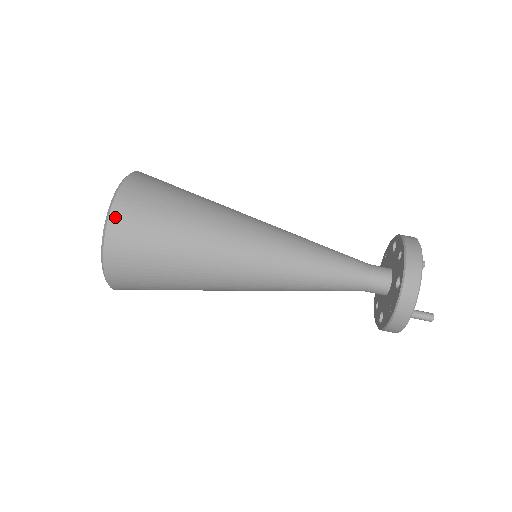
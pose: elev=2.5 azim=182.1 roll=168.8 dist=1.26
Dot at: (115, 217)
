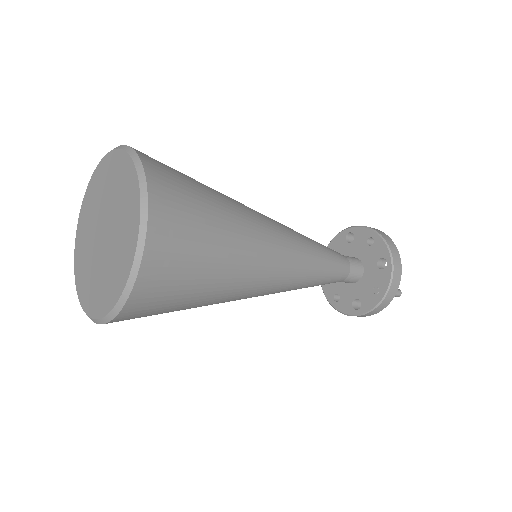
Dot at: (155, 198)
